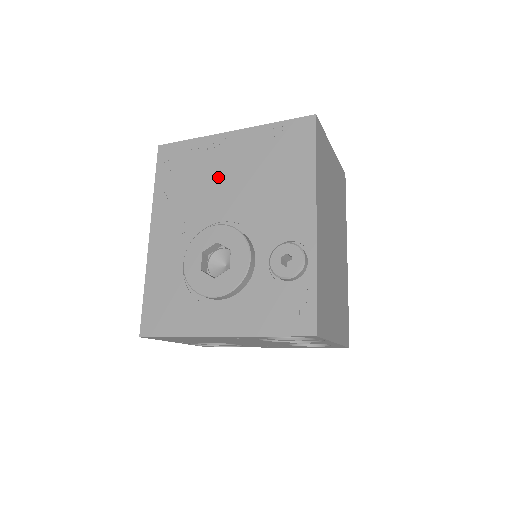
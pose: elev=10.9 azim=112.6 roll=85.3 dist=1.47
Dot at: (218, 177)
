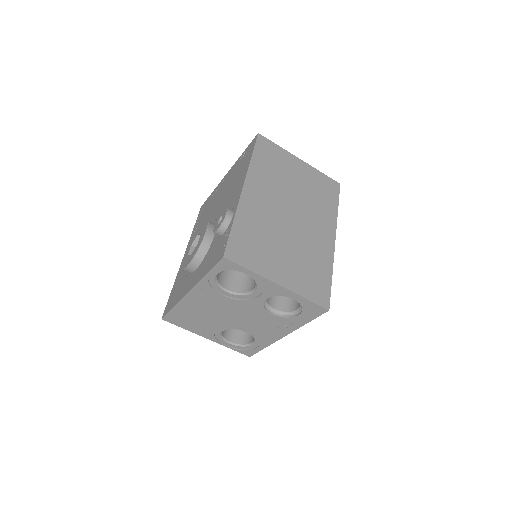
Dot at: (215, 202)
